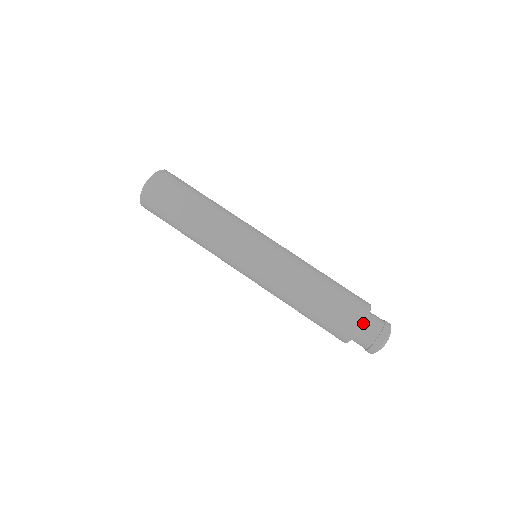
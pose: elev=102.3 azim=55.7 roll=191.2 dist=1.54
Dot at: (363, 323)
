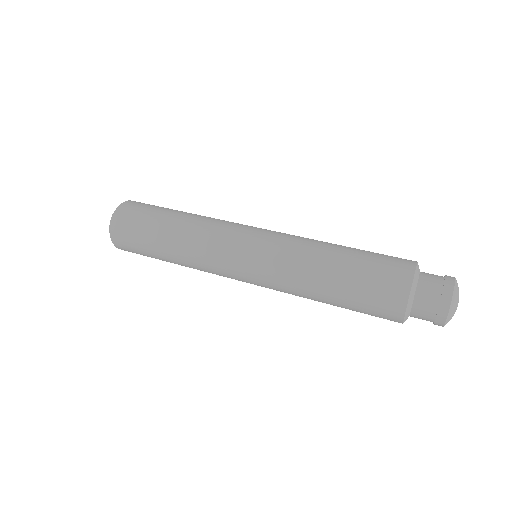
Dot at: (418, 265)
